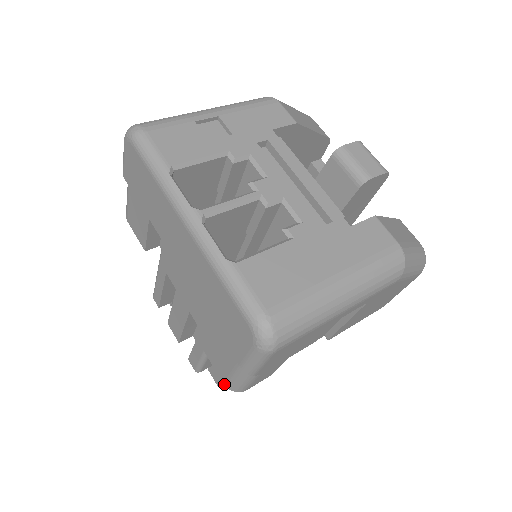
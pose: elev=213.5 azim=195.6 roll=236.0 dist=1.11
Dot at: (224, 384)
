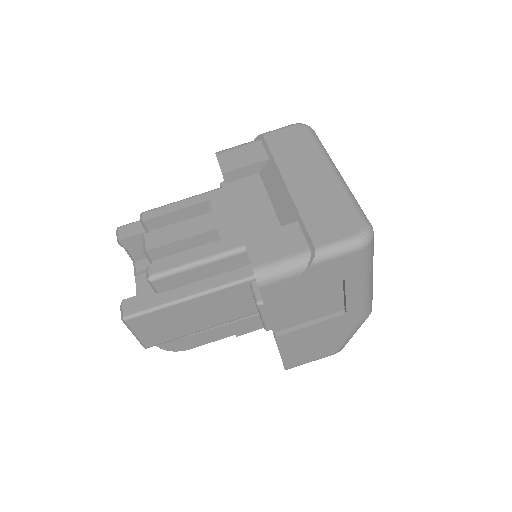
Dot at: (253, 267)
